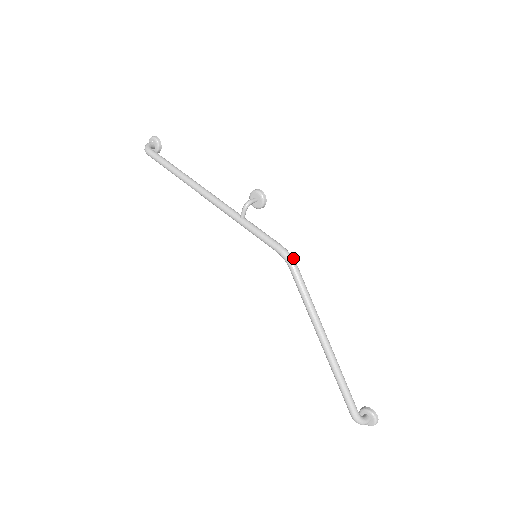
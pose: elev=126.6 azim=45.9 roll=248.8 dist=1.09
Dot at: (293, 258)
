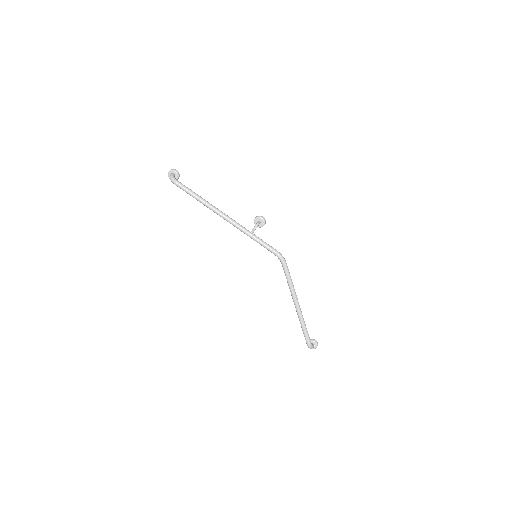
Dot at: (284, 258)
